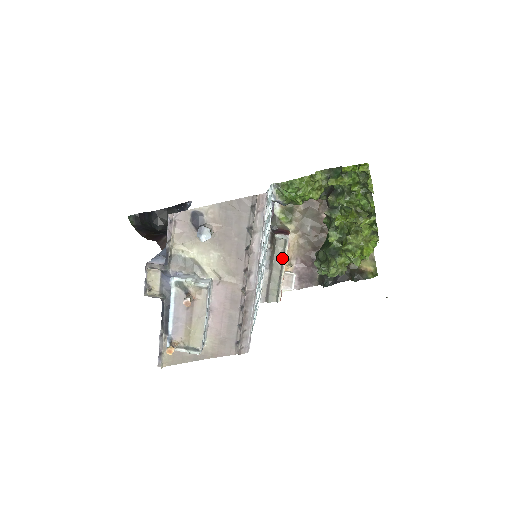
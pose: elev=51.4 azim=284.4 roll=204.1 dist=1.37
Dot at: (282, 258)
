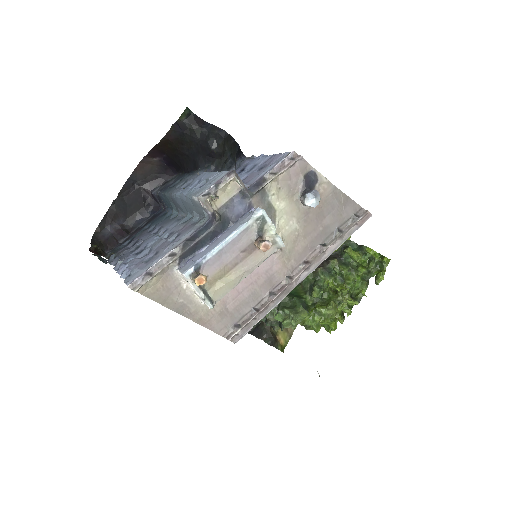
Dot at: occluded
